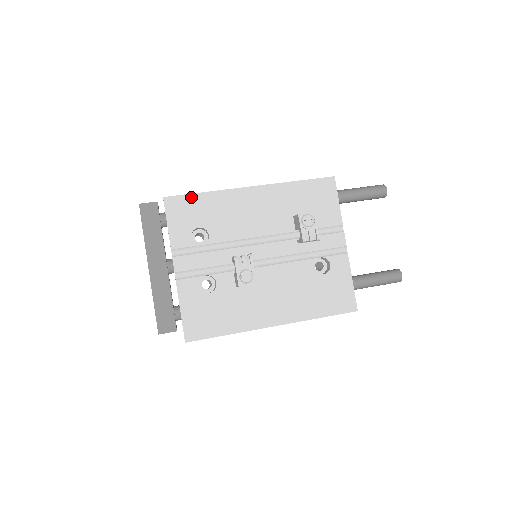
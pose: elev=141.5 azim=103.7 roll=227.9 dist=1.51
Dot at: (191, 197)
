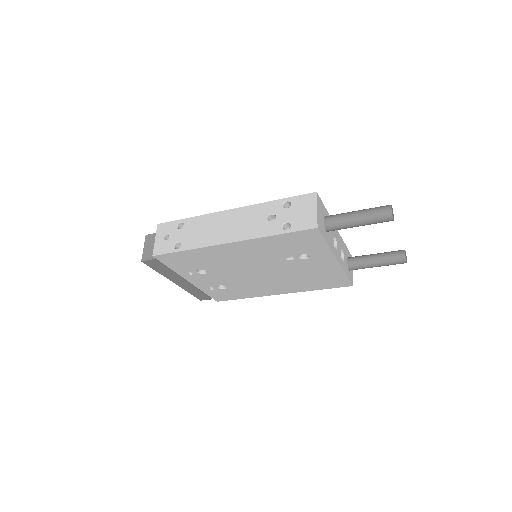
Dot at: occluded
